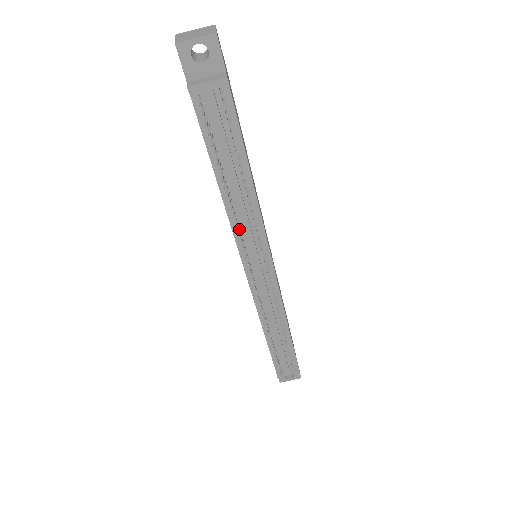
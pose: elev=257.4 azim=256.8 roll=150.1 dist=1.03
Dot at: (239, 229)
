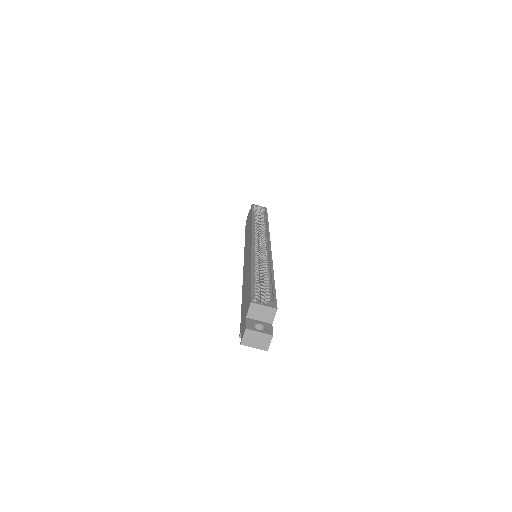
Dot at: occluded
